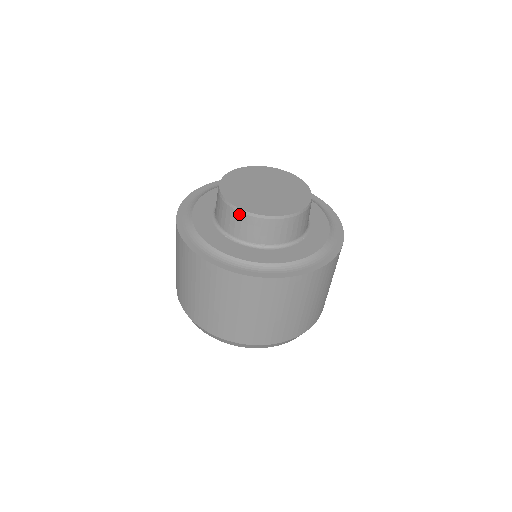
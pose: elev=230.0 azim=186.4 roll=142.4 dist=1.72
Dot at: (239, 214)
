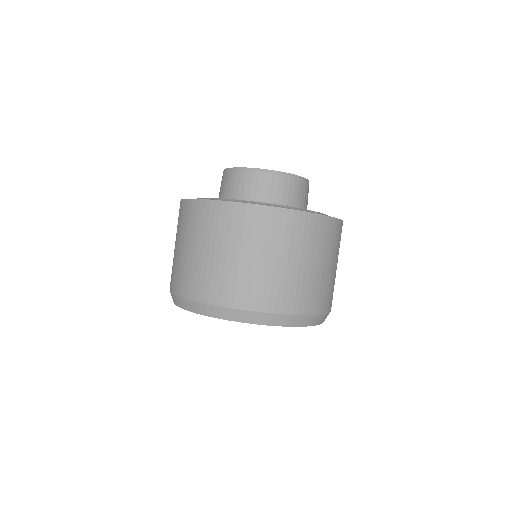
Dot at: occluded
